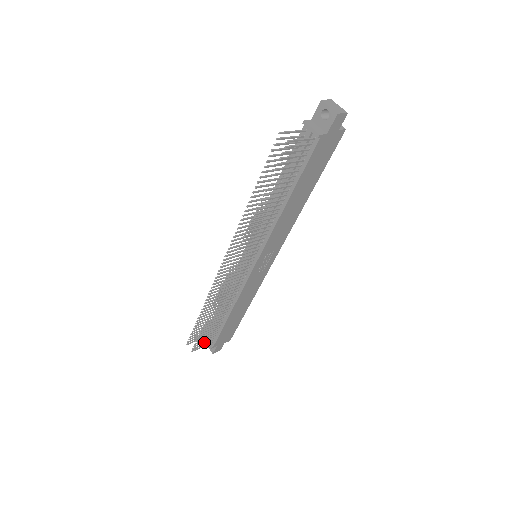
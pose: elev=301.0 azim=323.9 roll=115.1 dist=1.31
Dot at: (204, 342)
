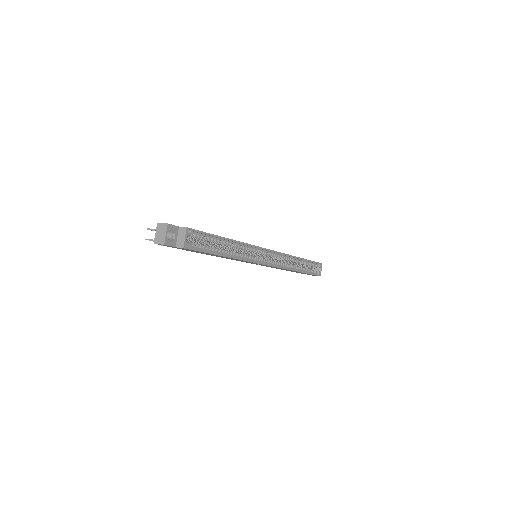
Dot at: occluded
